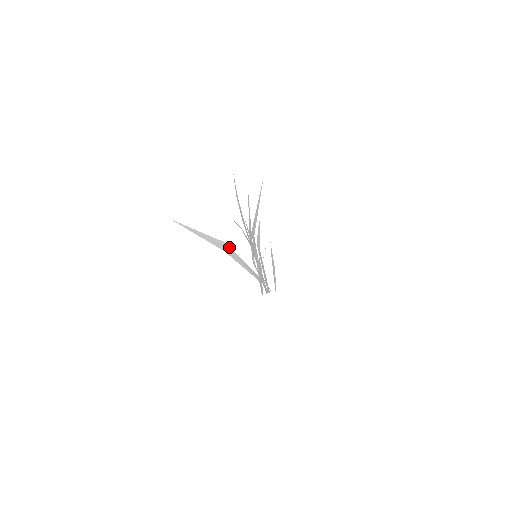
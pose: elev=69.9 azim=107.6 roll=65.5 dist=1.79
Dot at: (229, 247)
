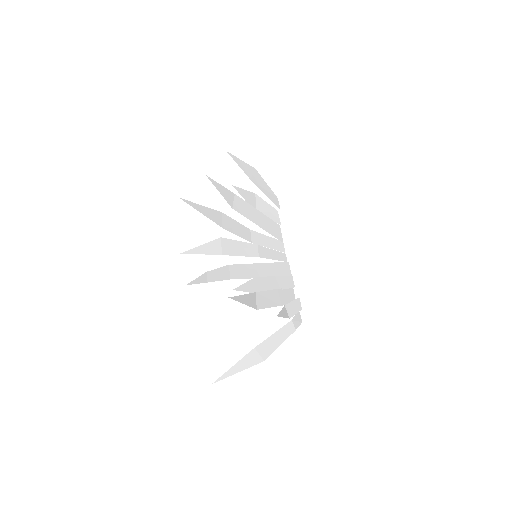
Dot at: (259, 346)
